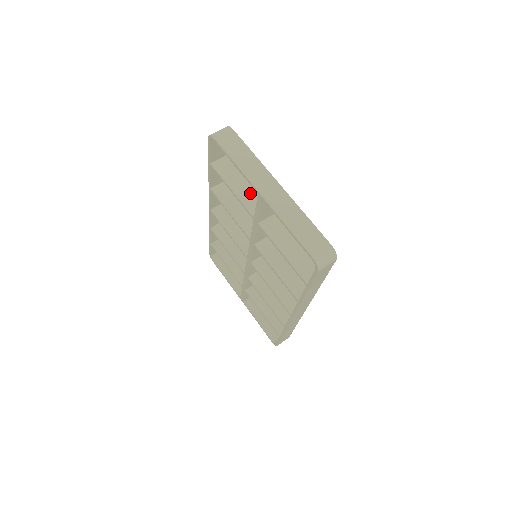
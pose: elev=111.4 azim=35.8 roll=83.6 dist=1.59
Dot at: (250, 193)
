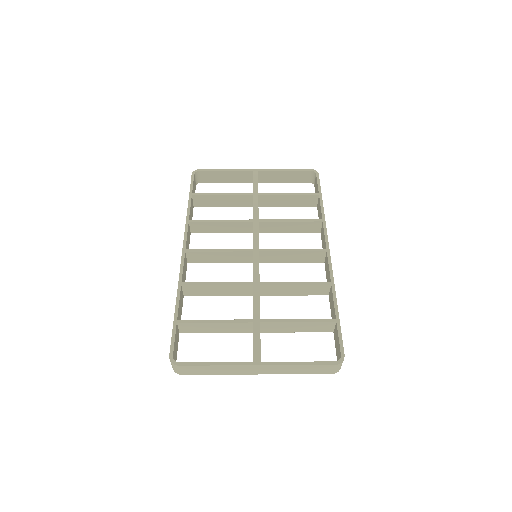
Dot at: (233, 201)
